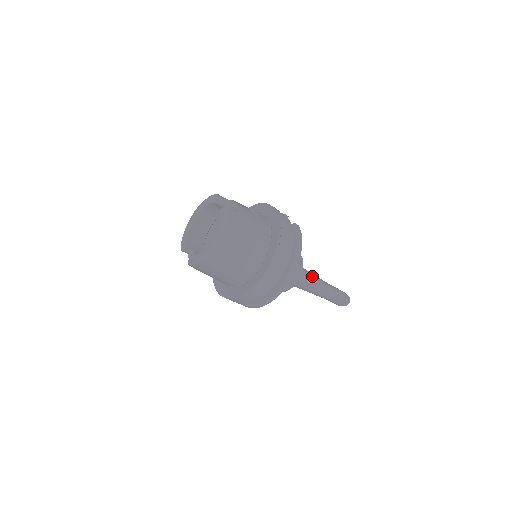
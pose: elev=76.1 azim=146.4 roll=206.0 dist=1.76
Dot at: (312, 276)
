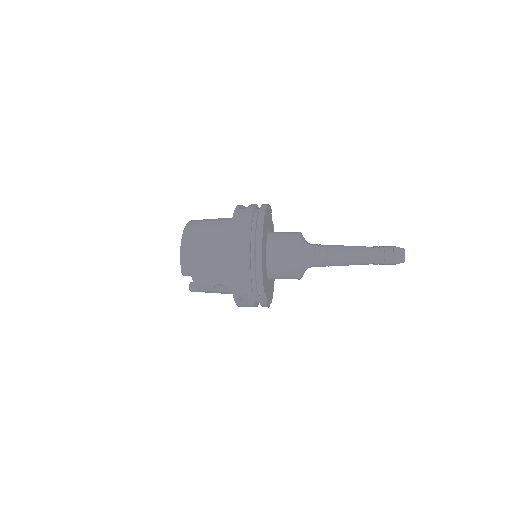
Dot at: occluded
